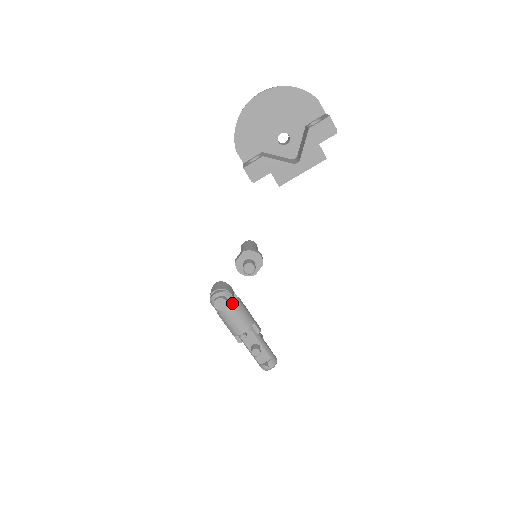
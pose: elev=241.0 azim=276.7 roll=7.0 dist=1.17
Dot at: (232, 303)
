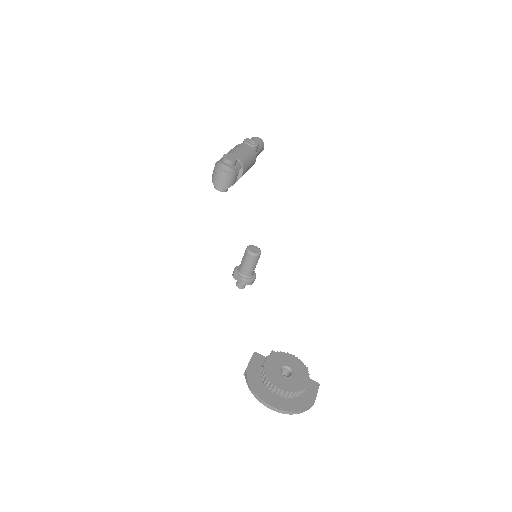
Dot at: occluded
